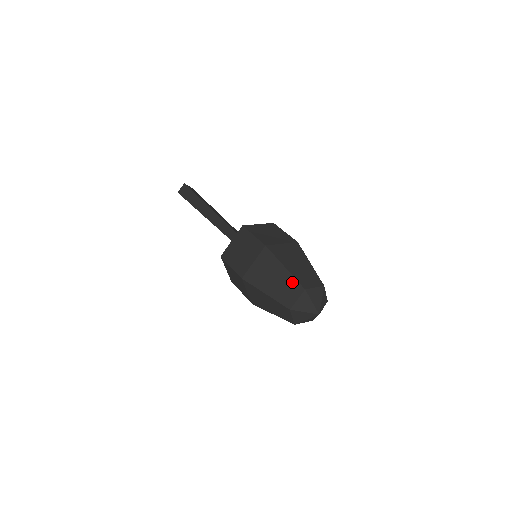
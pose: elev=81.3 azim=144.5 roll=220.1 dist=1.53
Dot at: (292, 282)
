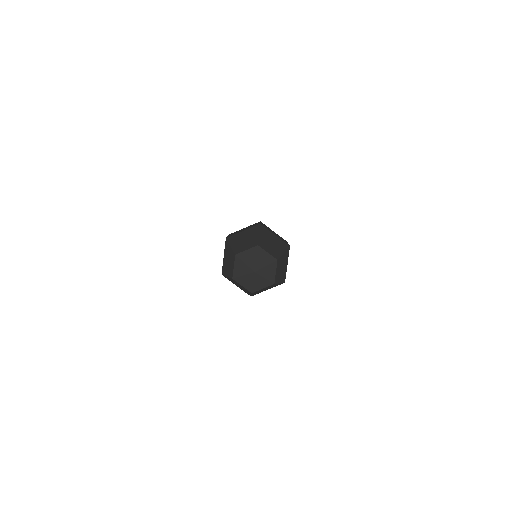
Dot at: (254, 241)
